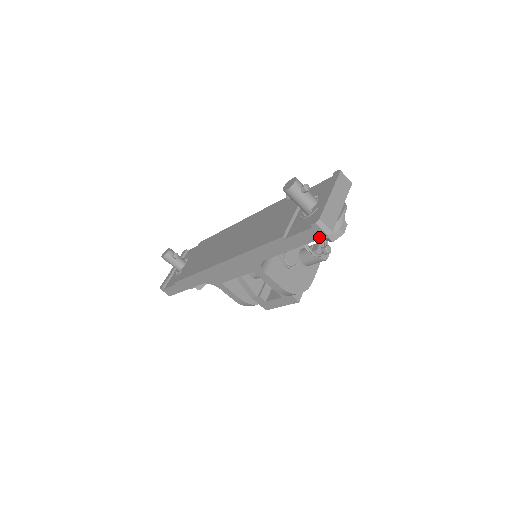
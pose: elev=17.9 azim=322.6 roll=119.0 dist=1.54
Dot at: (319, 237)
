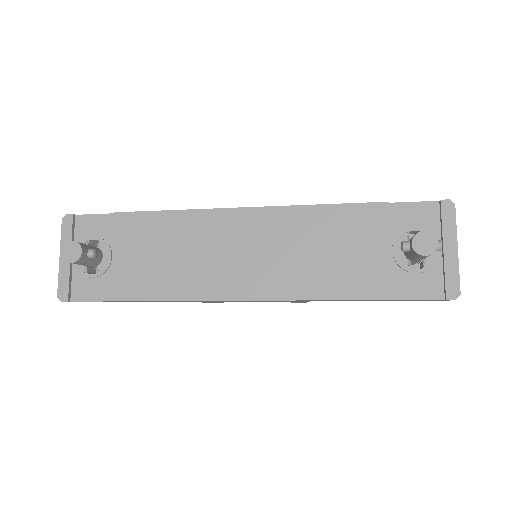
Dot at: (436, 300)
